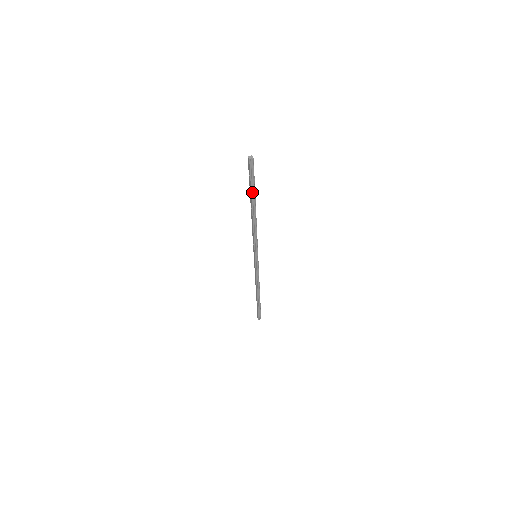
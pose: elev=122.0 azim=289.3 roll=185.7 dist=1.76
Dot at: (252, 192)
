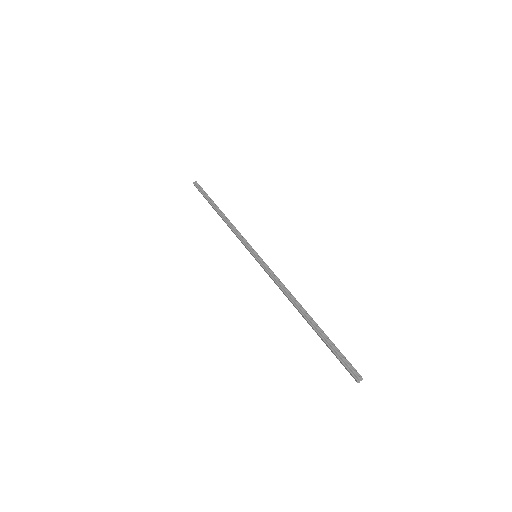
Dot at: (323, 339)
